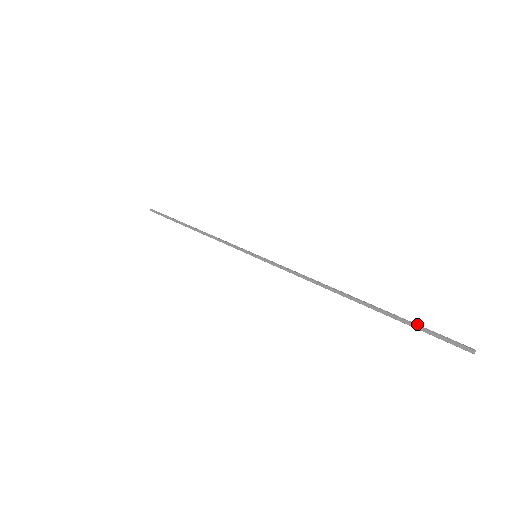
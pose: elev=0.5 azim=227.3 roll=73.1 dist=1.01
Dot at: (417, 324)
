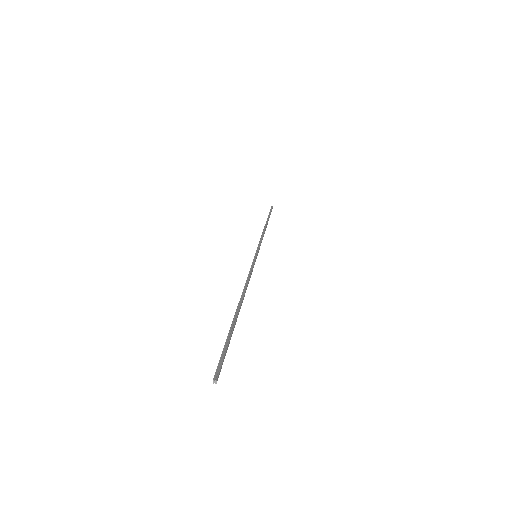
Dot at: (228, 342)
